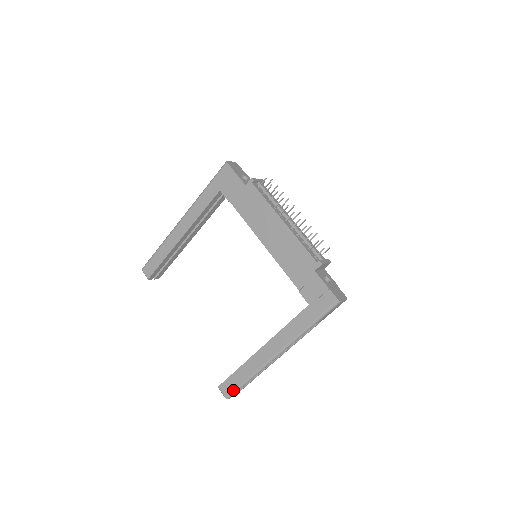
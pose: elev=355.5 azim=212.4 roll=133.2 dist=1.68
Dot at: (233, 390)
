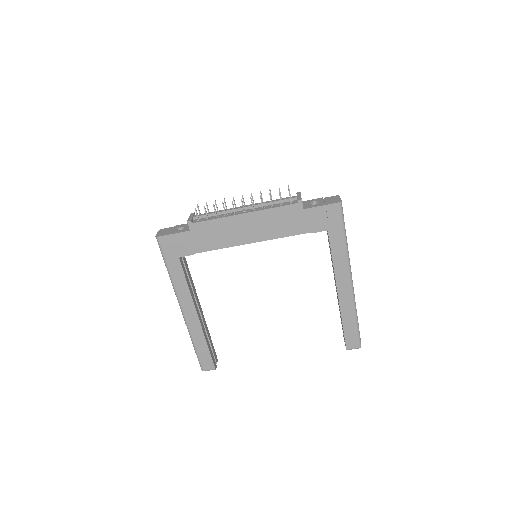
Dot at: (357, 338)
